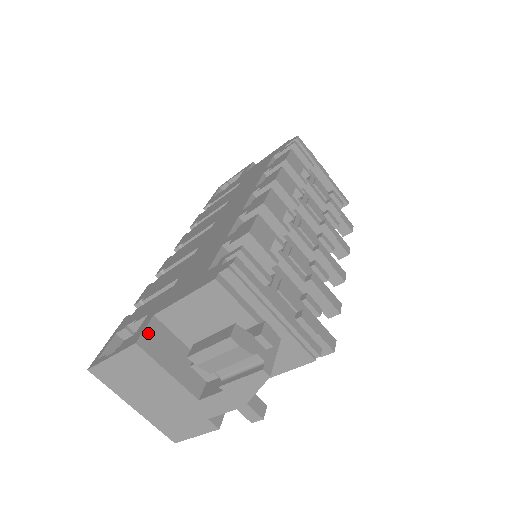
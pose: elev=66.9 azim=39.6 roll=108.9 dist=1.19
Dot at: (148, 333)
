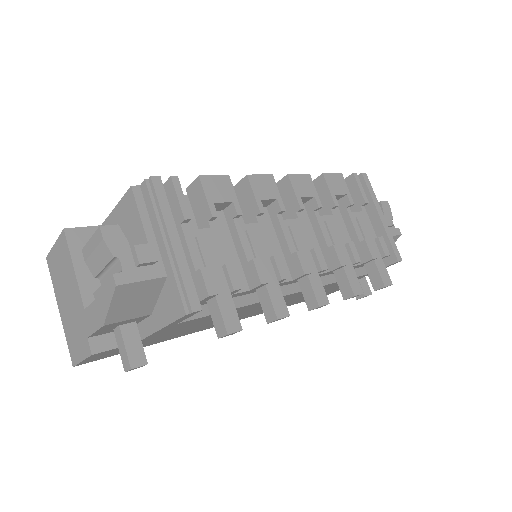
Dot at: (83, 231)
